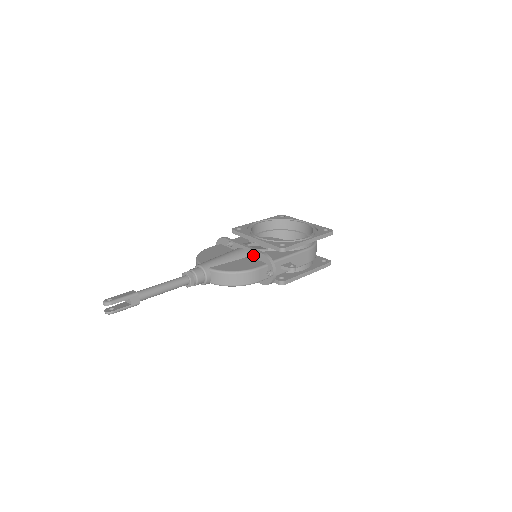
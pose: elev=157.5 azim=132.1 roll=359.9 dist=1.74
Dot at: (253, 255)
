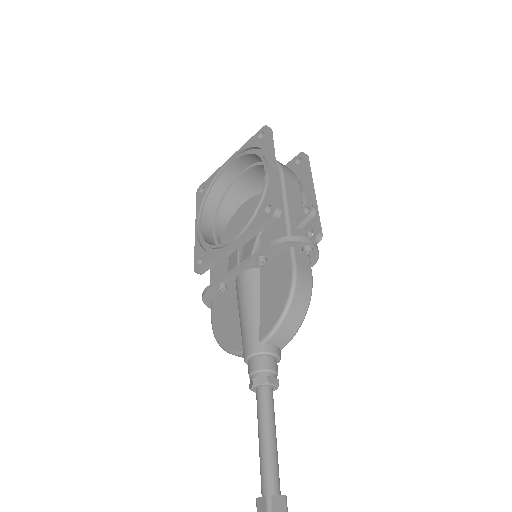
Dot at: (264, 262)
